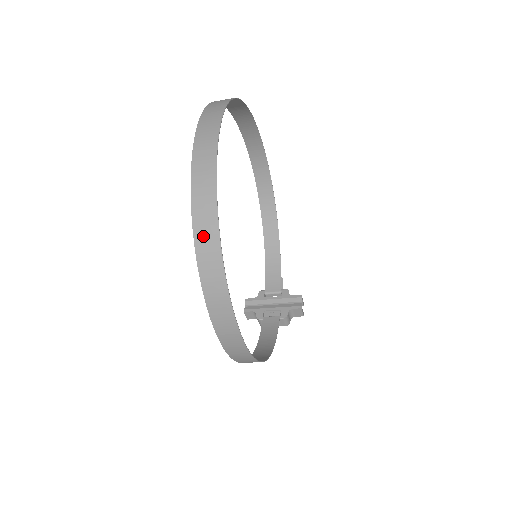
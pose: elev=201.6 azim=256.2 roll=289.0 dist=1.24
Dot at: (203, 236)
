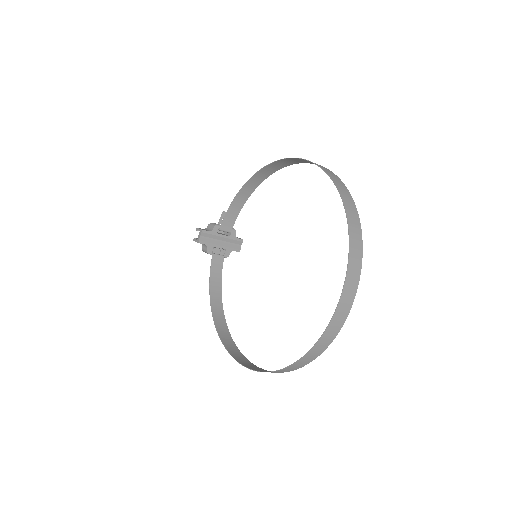
Dot at: (297, 365)
